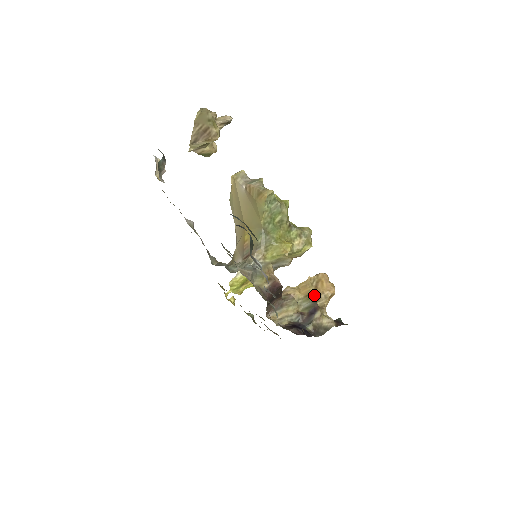
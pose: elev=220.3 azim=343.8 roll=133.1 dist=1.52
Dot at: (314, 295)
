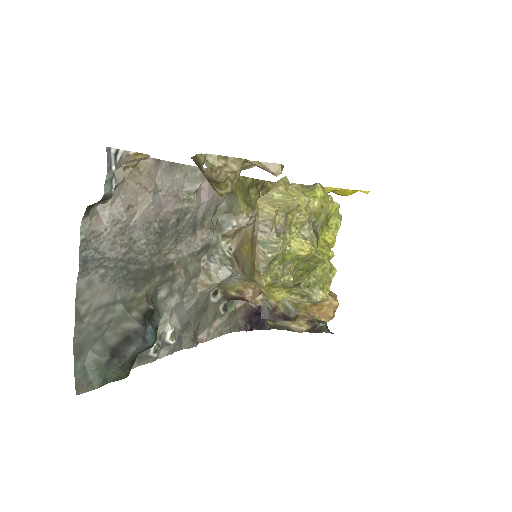
Dot at: (303, 308)
